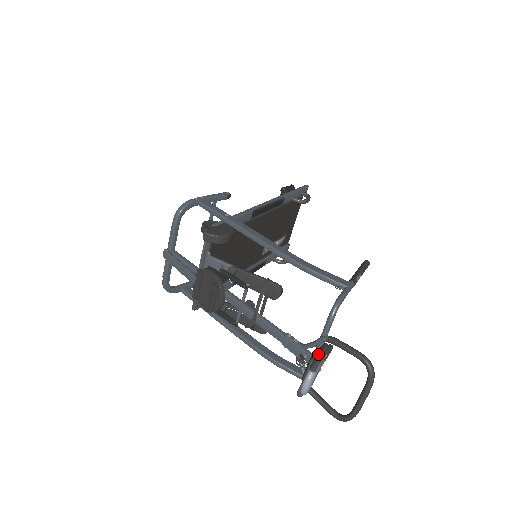
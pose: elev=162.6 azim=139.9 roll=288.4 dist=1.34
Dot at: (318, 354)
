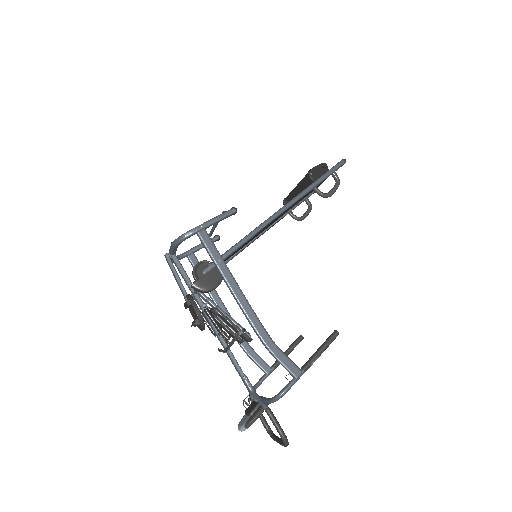
Dot at: (255, 415)
